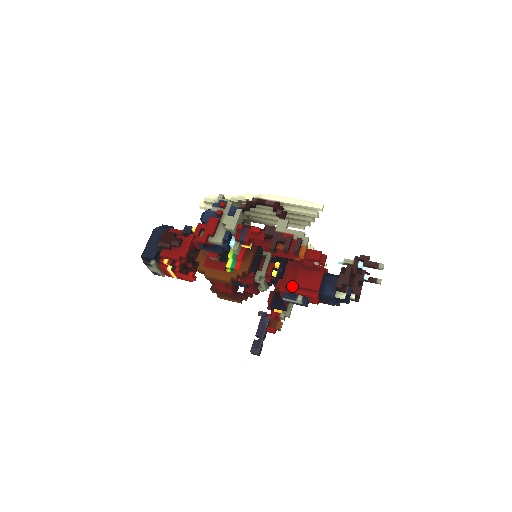
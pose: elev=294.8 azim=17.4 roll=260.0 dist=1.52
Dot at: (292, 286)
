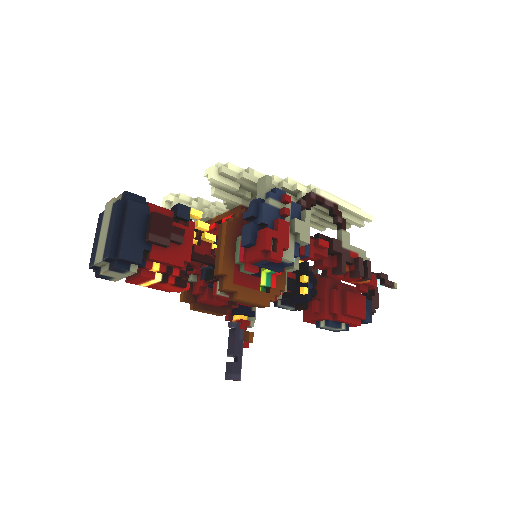
Dot at: (340, 313)
